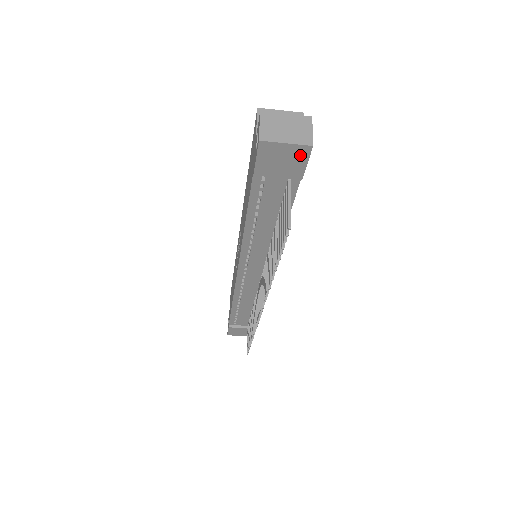
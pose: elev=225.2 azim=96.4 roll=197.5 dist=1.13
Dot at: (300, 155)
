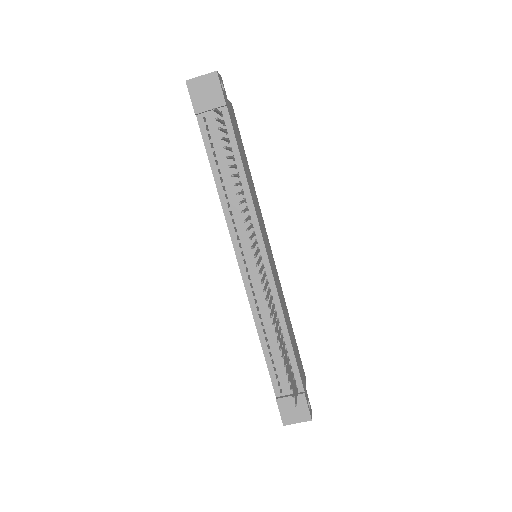
Dot at: (214, 82)
